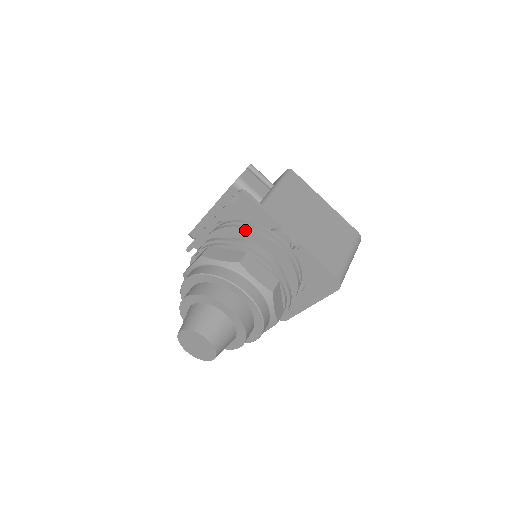
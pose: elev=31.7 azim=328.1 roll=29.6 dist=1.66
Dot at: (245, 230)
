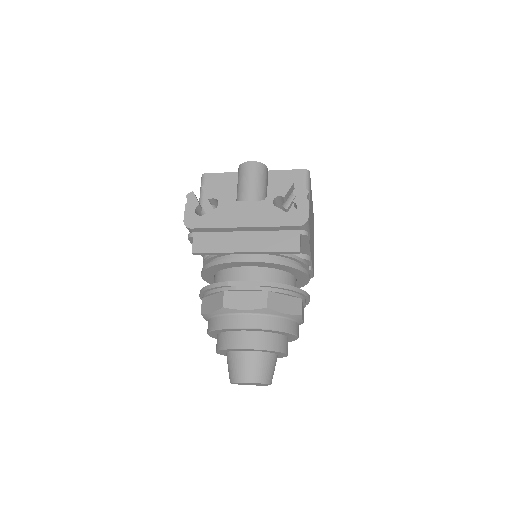
Dot at: (294, 269)
